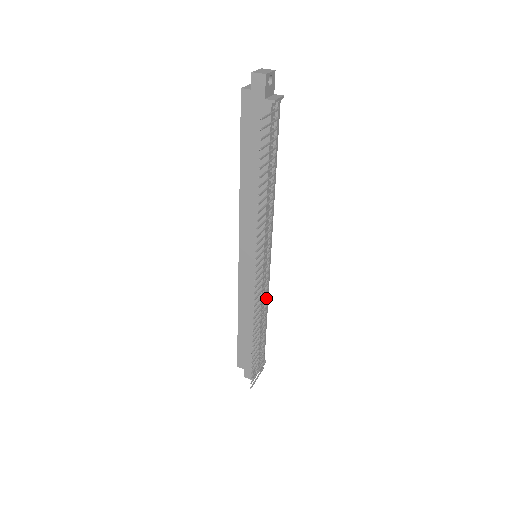
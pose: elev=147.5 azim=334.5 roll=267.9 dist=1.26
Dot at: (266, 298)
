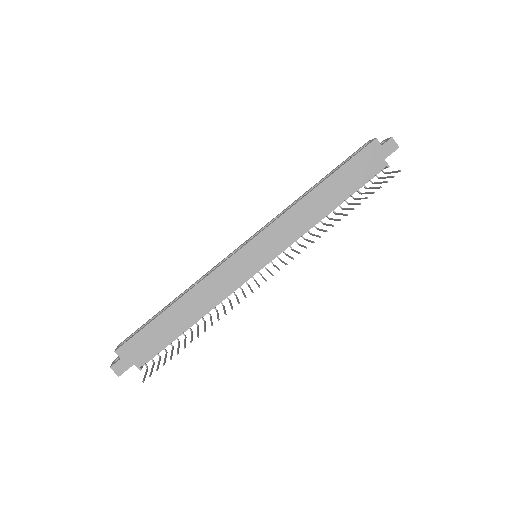
Dot at: occluded
